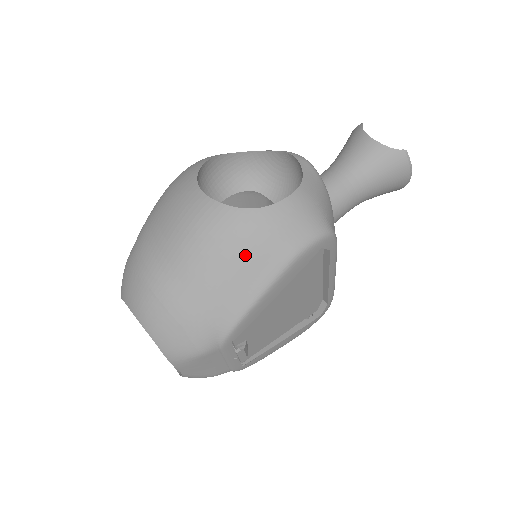
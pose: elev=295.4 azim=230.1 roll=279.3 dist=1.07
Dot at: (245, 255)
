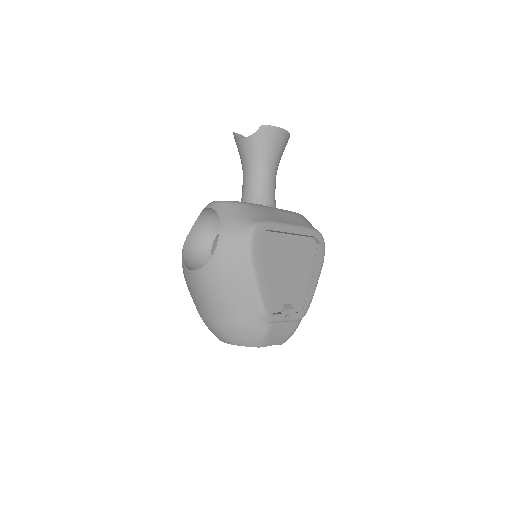
Dot at: (230, 279)
